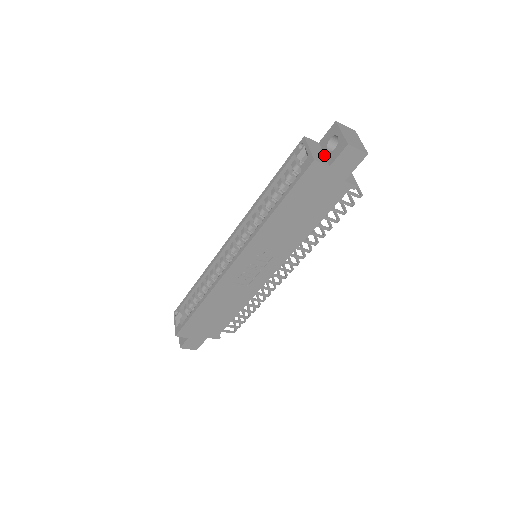
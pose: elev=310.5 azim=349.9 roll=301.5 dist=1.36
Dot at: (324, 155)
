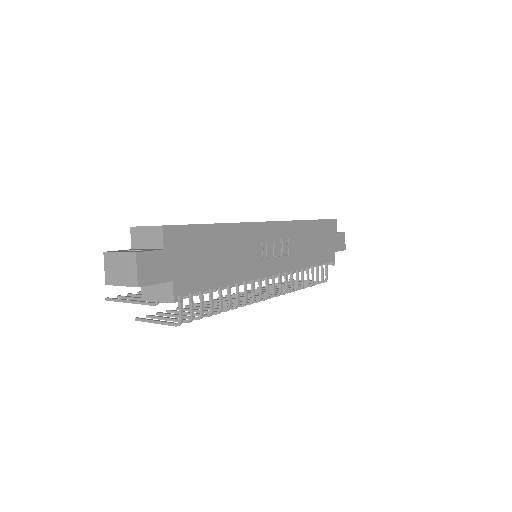
Dot at: occluded
